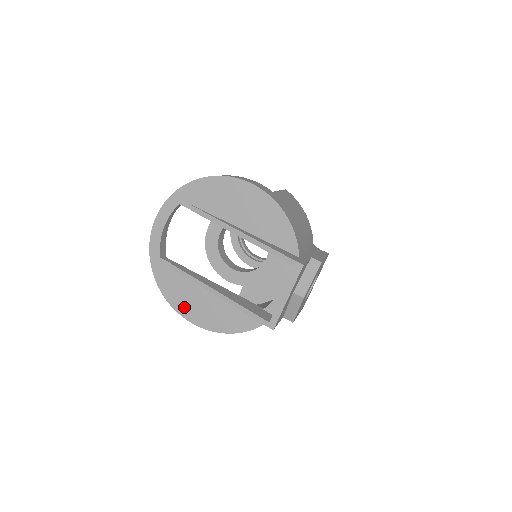
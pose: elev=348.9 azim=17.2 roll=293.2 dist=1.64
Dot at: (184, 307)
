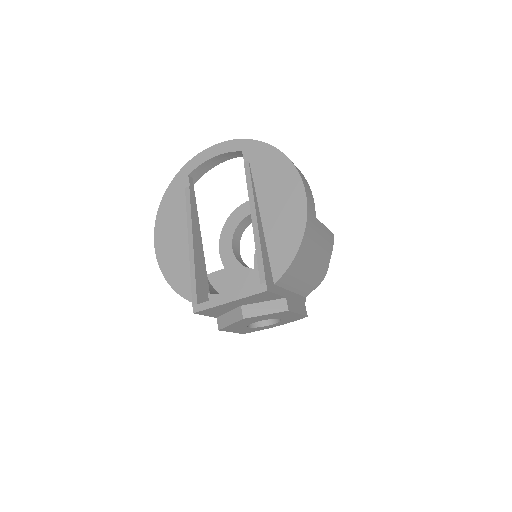
Dot at: (163, 228)
